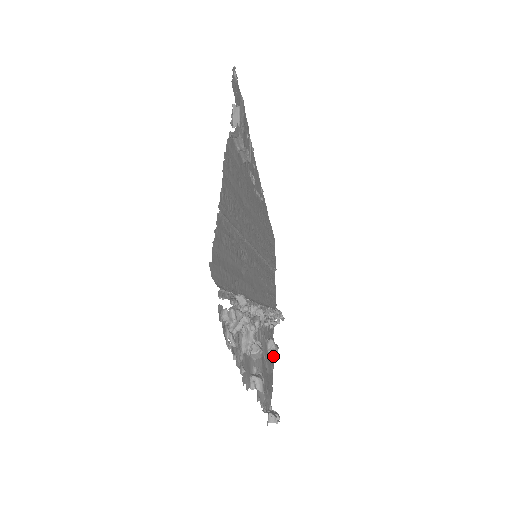
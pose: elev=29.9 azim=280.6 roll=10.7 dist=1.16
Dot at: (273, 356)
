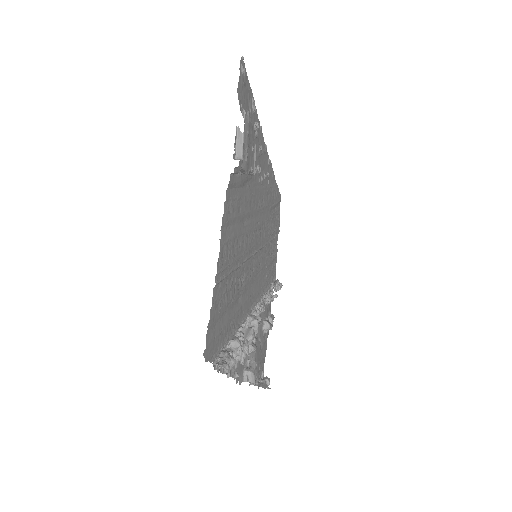
Dot at: occluded
